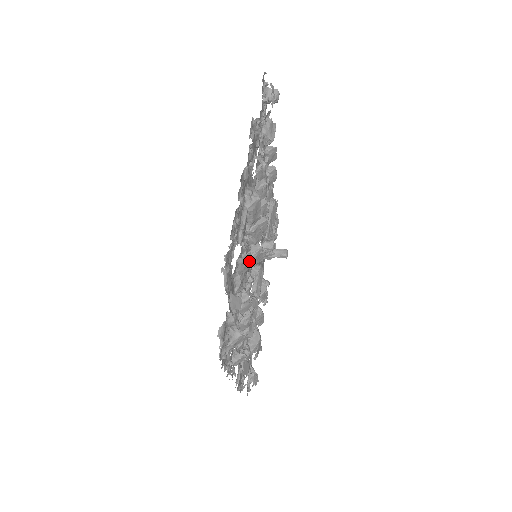
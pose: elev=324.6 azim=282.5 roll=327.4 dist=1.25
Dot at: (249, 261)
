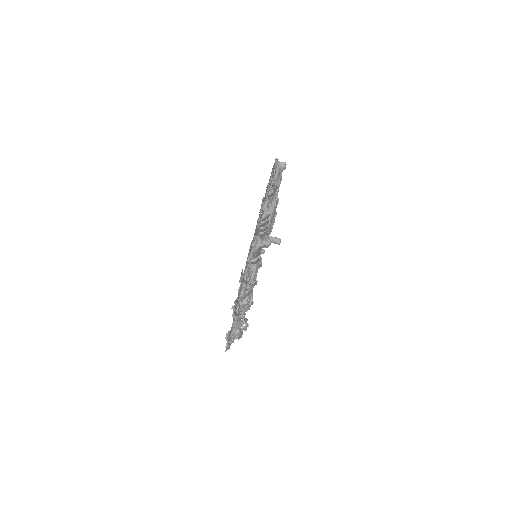
Dot at: (250, 293)
